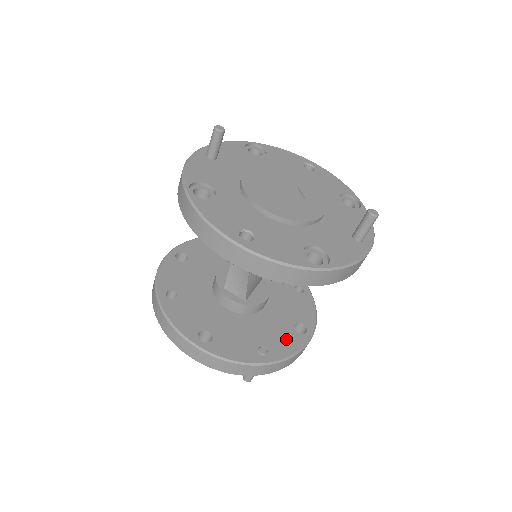
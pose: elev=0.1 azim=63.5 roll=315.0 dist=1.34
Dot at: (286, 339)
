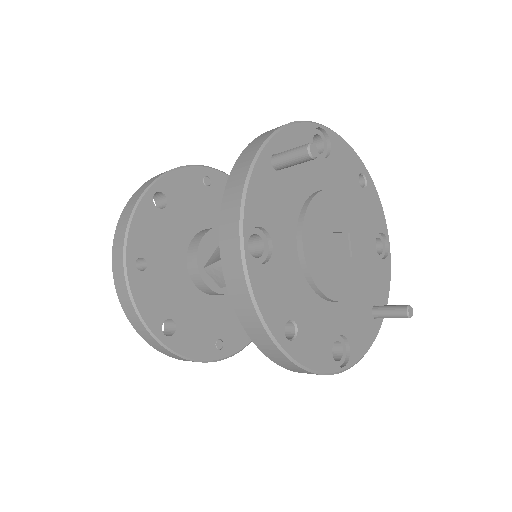
Dot at: (243, 328)
